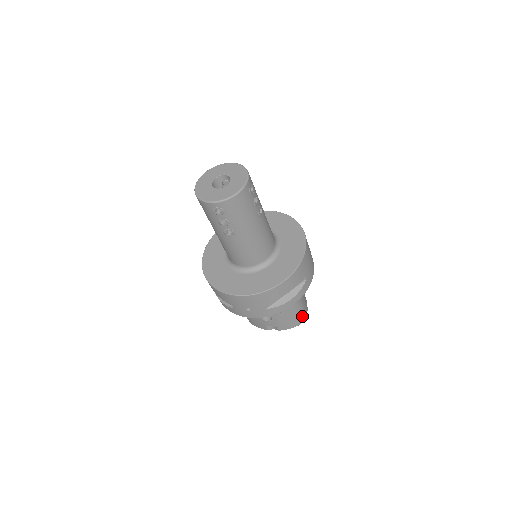
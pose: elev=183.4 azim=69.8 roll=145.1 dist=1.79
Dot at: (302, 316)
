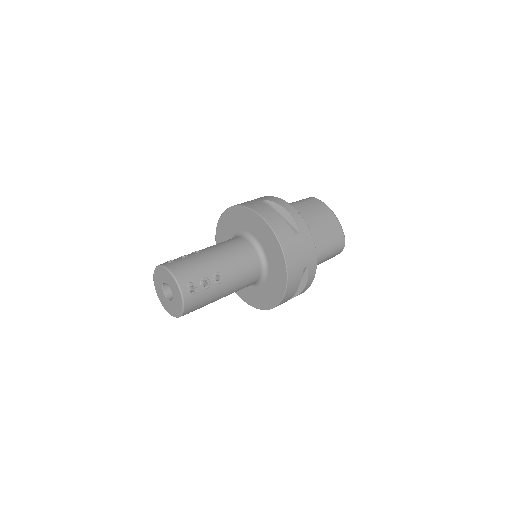
Dot at: (339, 248)
